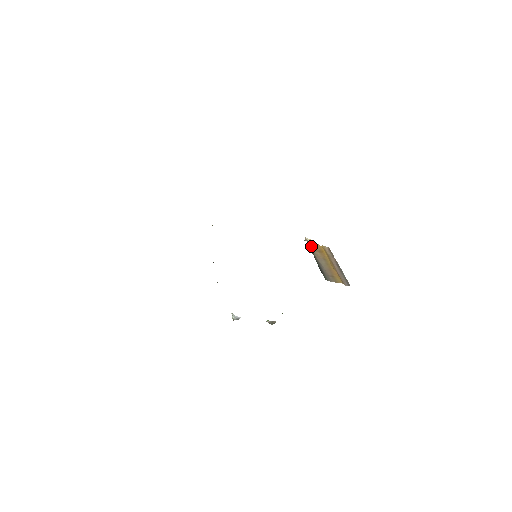
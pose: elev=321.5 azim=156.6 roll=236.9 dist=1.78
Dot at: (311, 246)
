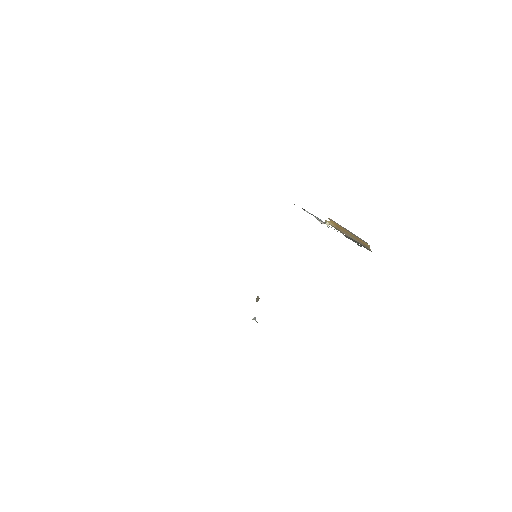
Dot at: (335, 228)
